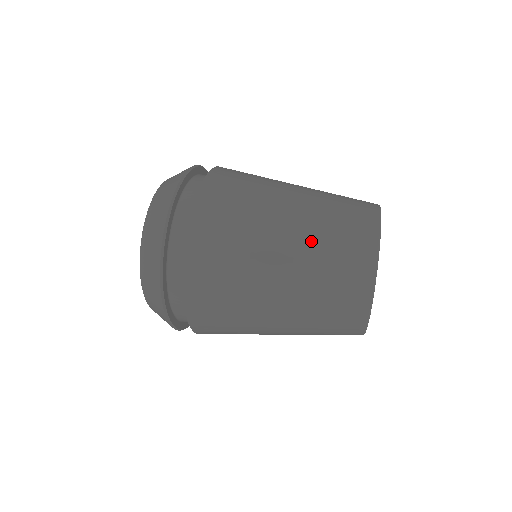
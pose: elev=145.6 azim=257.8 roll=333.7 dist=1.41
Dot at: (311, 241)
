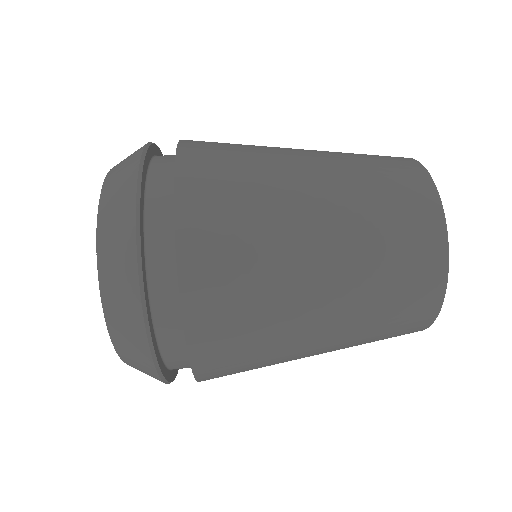
Dot at: (352, 197)
